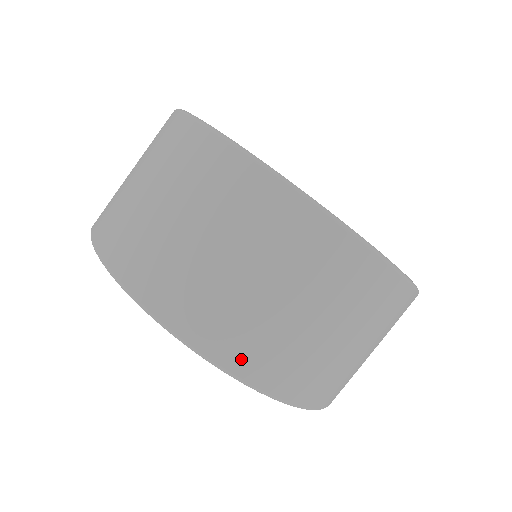
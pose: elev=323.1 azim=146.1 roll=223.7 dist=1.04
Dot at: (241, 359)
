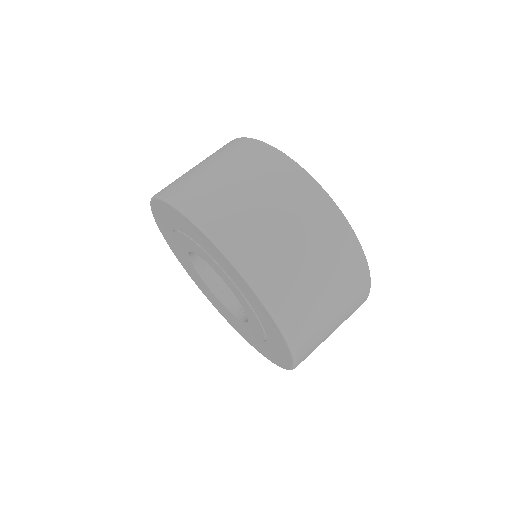
Dot at: (190, 202)
